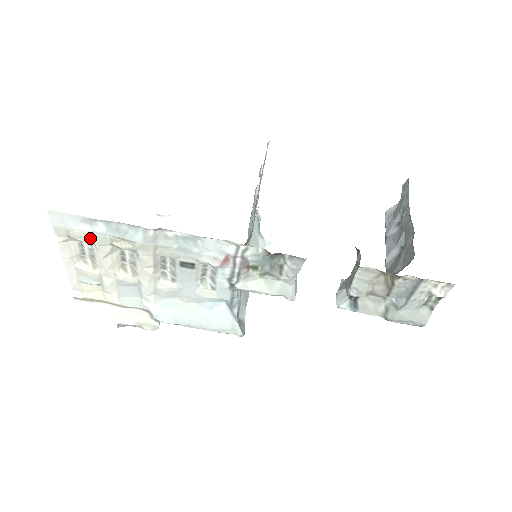
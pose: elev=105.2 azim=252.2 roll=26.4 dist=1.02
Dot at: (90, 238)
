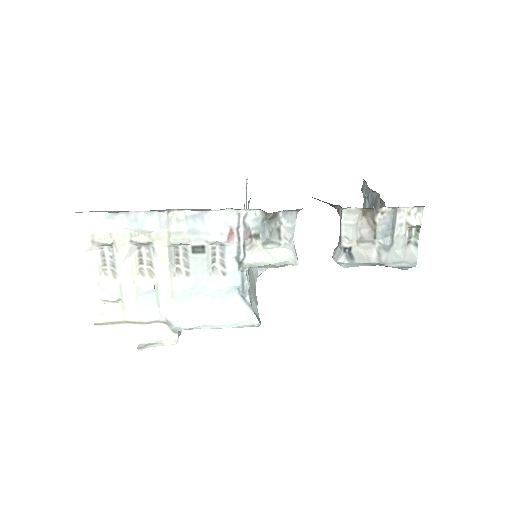
Dot at: (112, 238)
